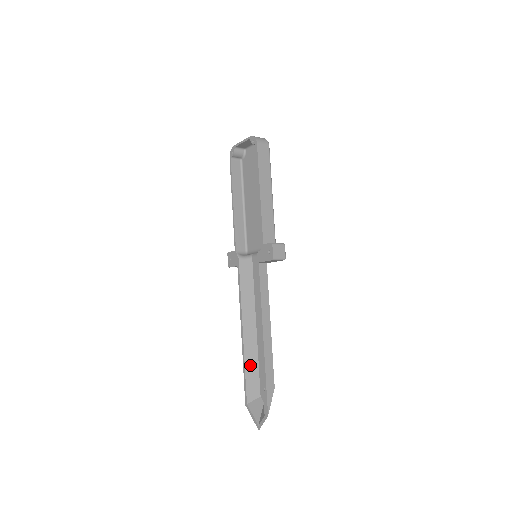
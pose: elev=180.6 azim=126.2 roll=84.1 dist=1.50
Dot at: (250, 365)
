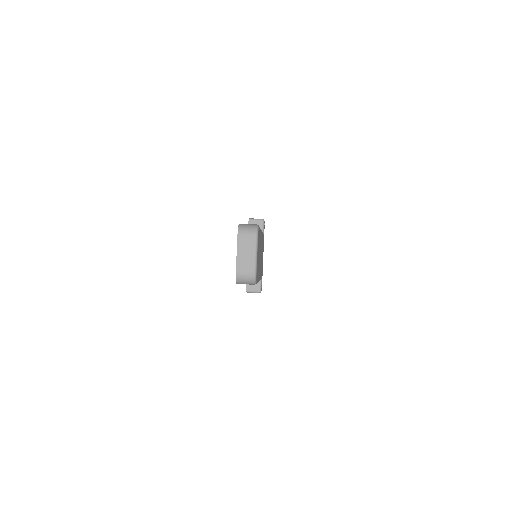
Dot at: occluded
